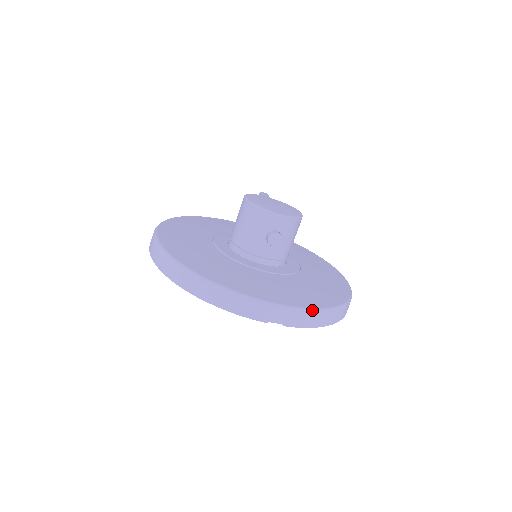
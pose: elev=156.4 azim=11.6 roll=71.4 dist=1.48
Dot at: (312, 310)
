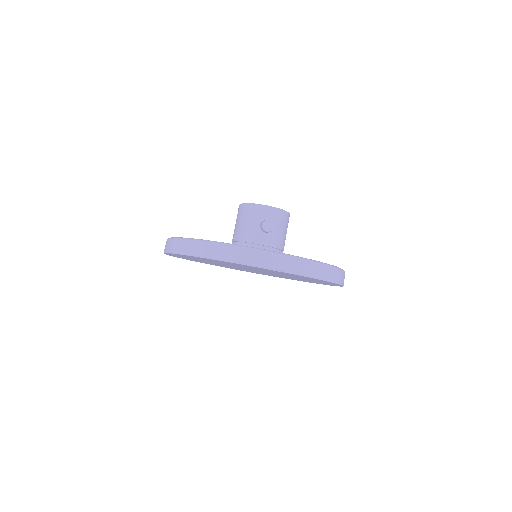
Dot at: (306, 259)
